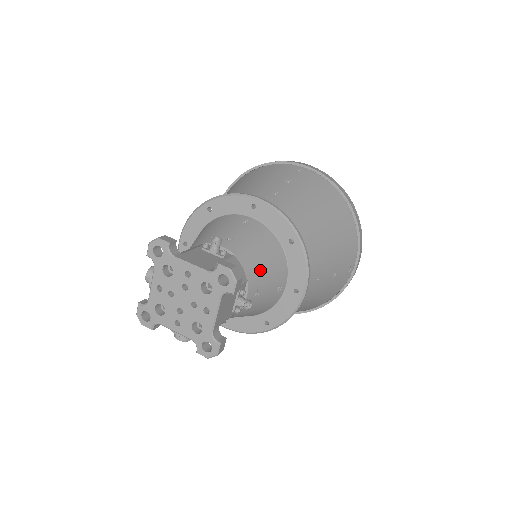
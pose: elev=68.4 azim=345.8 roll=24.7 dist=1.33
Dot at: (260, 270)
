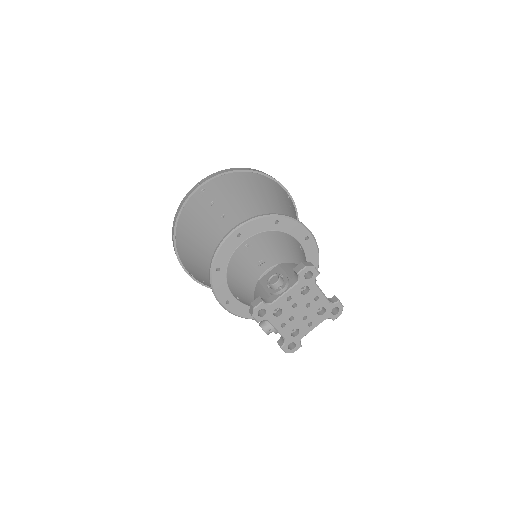
Dot at: occluded
